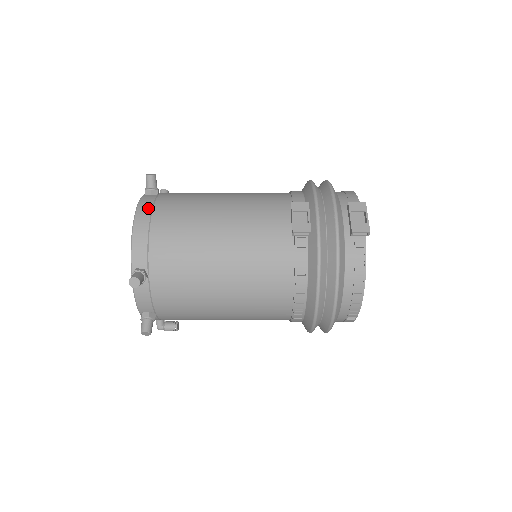
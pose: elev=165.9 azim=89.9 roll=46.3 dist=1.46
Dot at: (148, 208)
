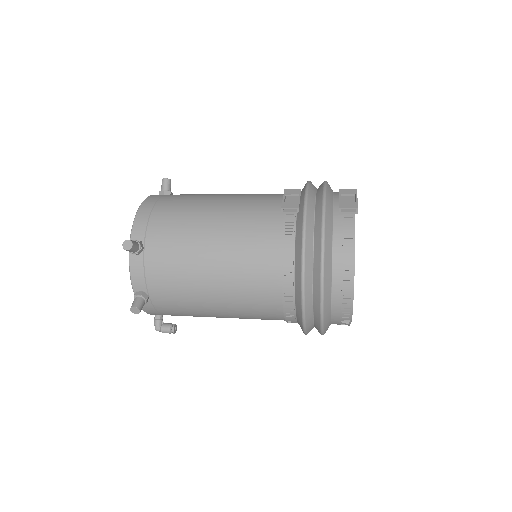
Dot at: (156, 197)
